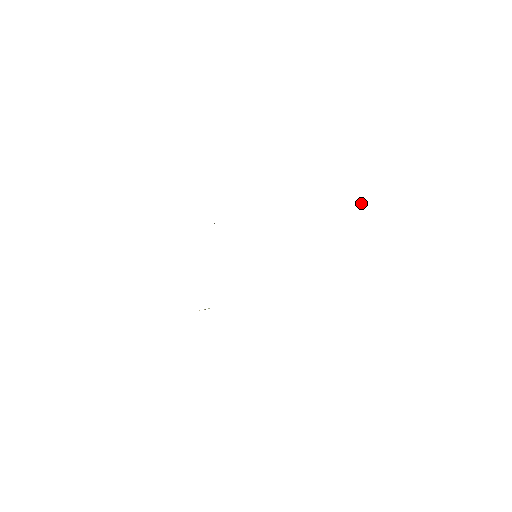
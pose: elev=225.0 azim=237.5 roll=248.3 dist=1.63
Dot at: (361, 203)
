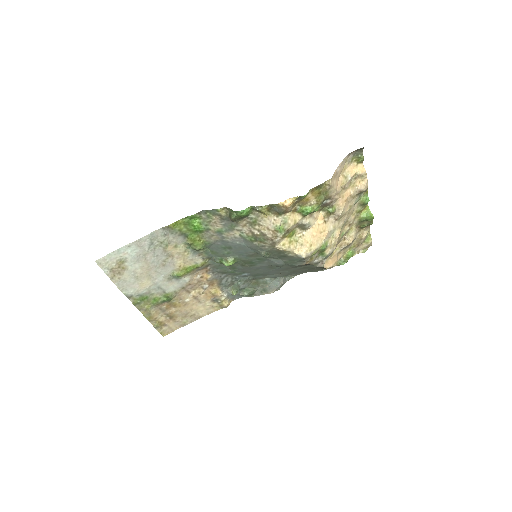
Dot at: (372, 215)
